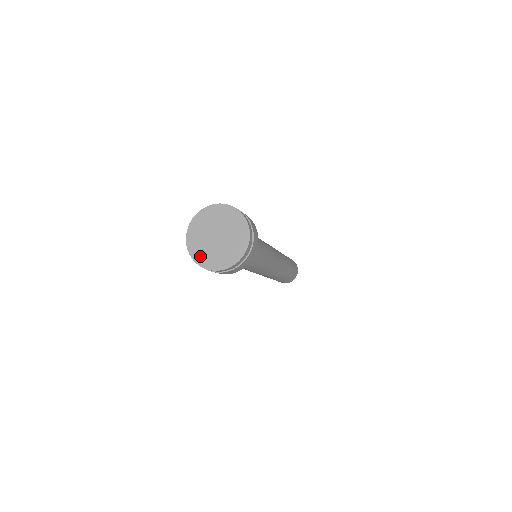
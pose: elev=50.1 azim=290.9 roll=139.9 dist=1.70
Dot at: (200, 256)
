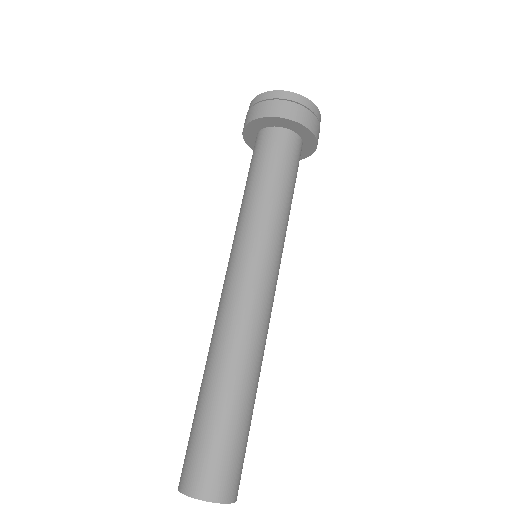
Dot at: occluded
